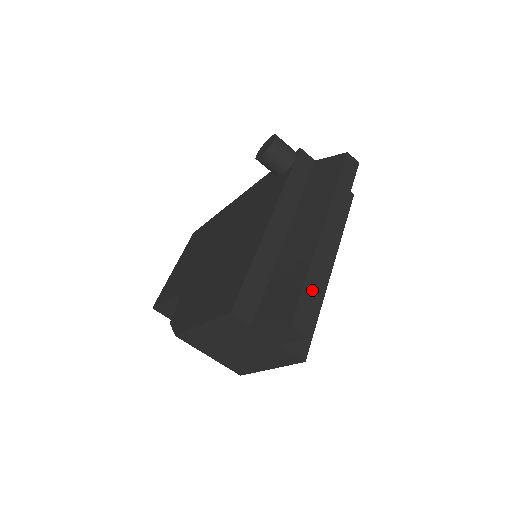
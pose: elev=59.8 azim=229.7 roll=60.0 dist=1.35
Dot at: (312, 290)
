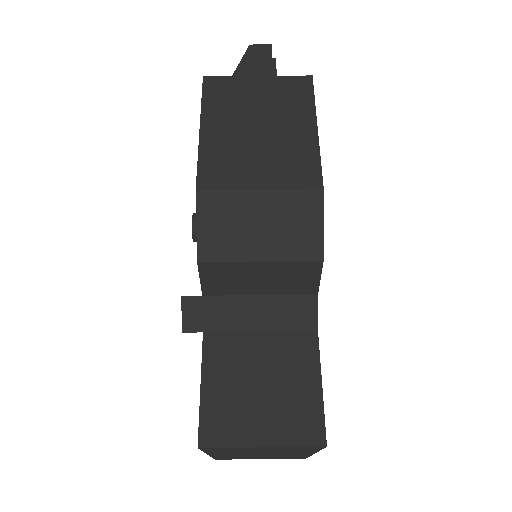
Dot at: occluded
